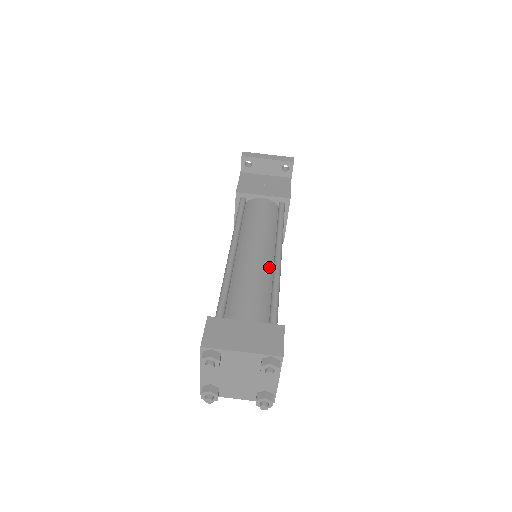
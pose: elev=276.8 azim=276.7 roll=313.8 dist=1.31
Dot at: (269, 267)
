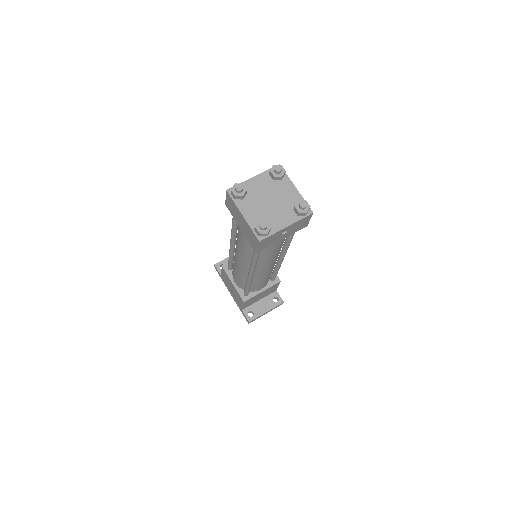
Dot at: occluded
